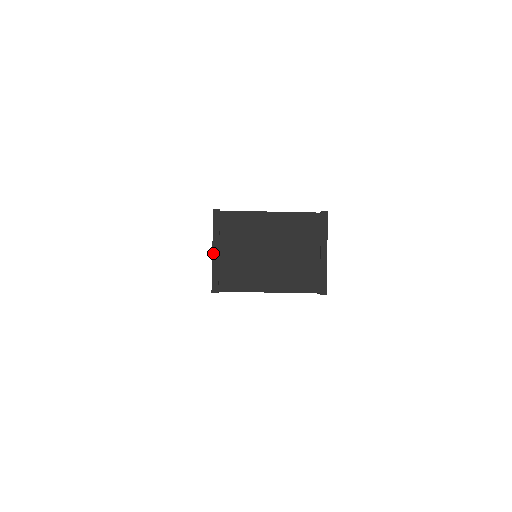
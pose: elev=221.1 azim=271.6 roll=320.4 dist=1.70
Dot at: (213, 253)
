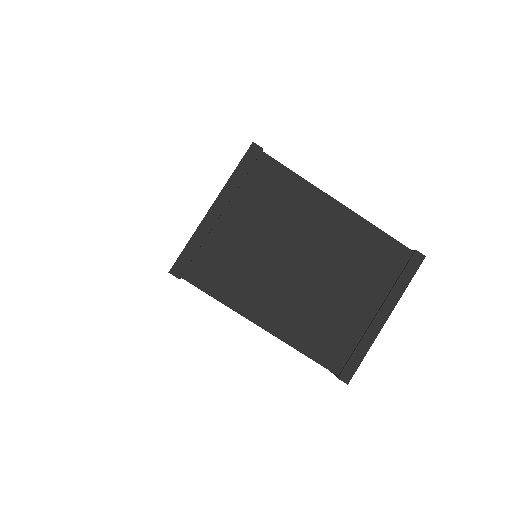
Dot at: (210, 210)
